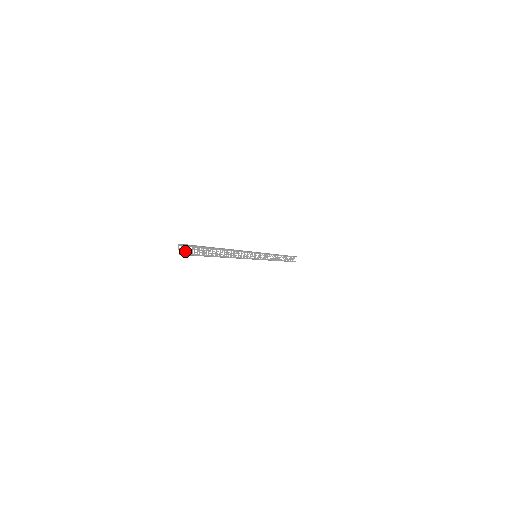
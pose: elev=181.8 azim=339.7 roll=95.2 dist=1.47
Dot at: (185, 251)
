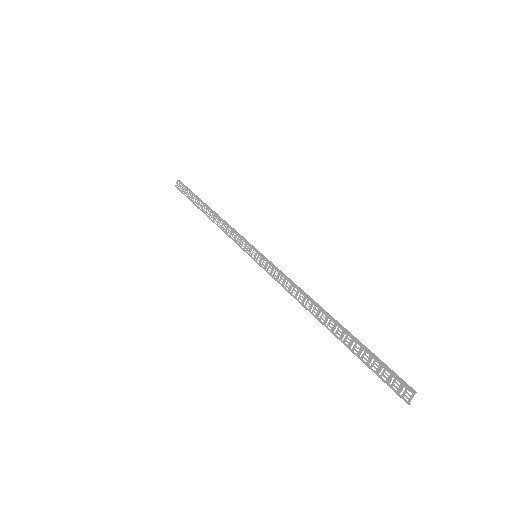
Dot at: (397, 388)
